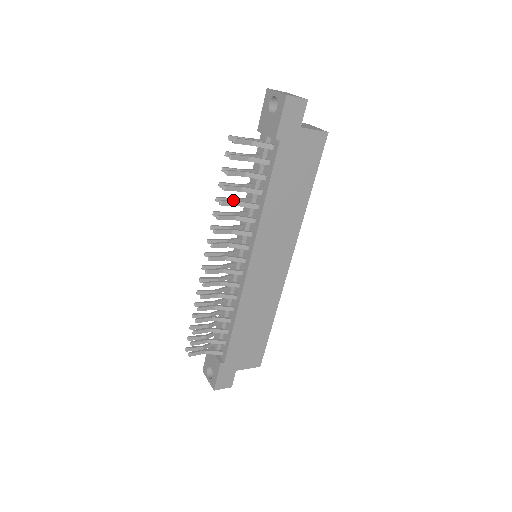
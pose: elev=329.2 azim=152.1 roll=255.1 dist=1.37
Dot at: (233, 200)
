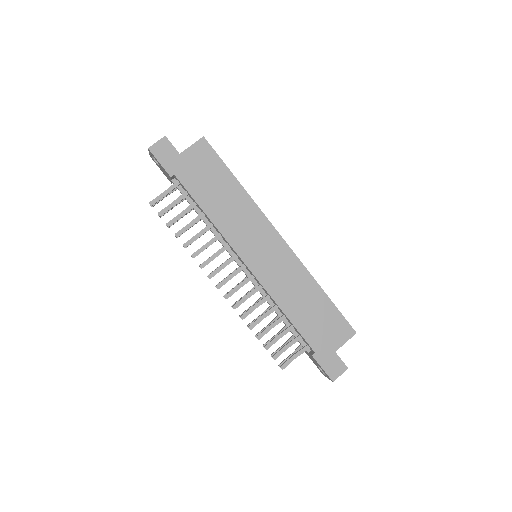
Dot at: occluded
